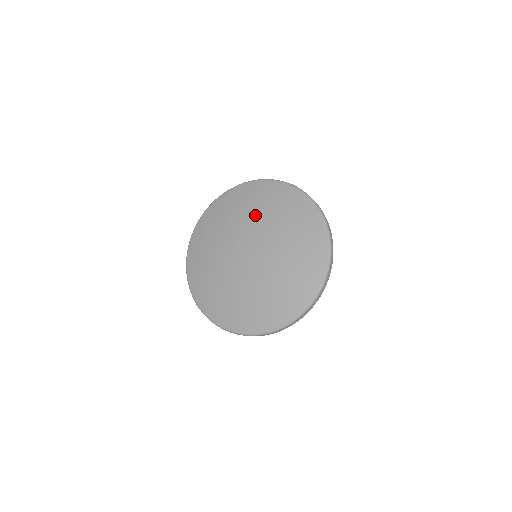
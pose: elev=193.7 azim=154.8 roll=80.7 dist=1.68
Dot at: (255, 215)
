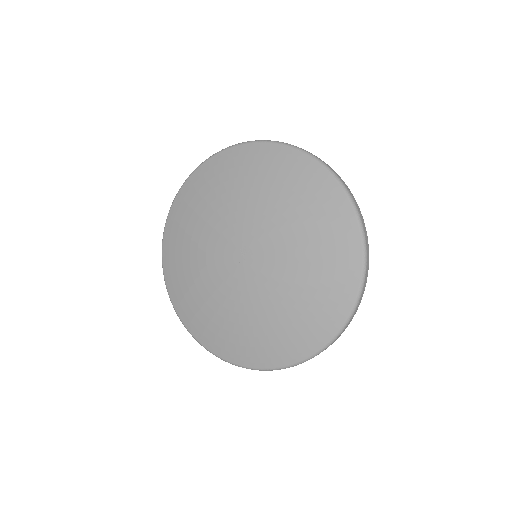
Dot at: (287, 224)
